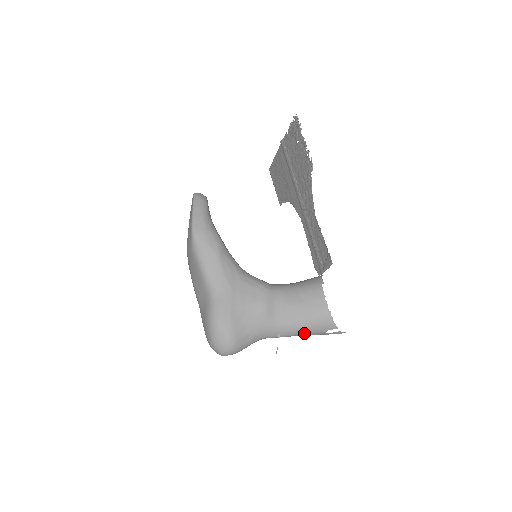
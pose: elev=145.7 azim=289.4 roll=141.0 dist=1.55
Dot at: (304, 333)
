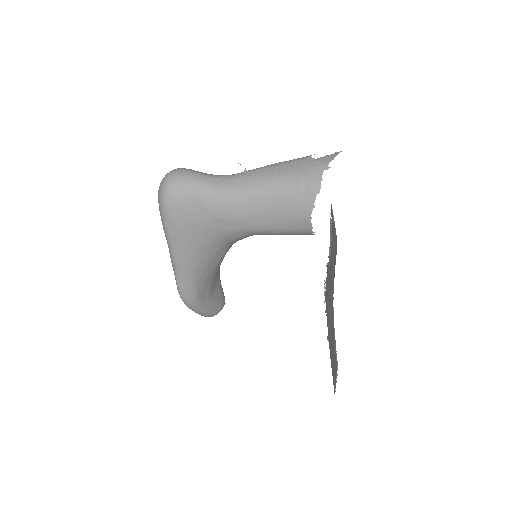
Dot at: (280, 164)
